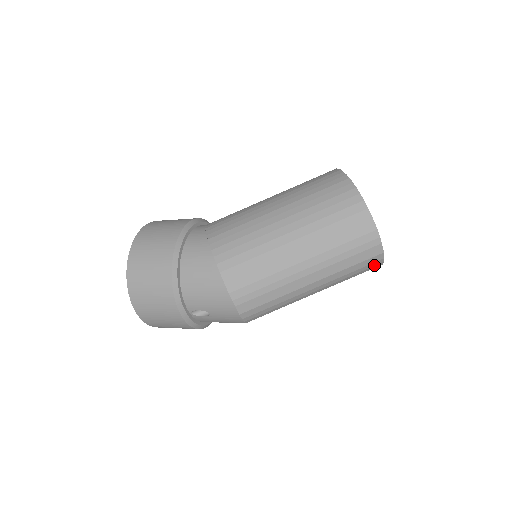
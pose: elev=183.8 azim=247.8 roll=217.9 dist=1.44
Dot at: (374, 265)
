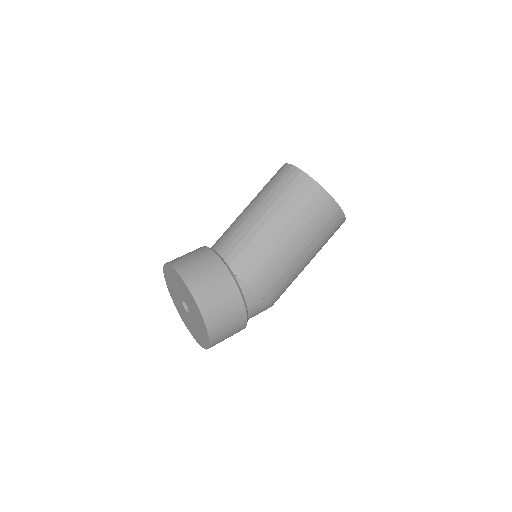
Dot at: occluded
